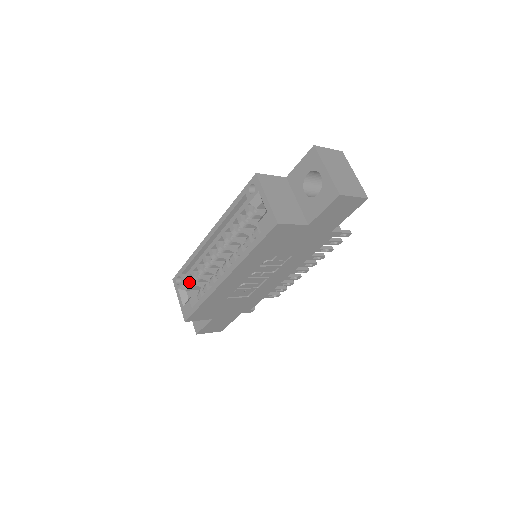
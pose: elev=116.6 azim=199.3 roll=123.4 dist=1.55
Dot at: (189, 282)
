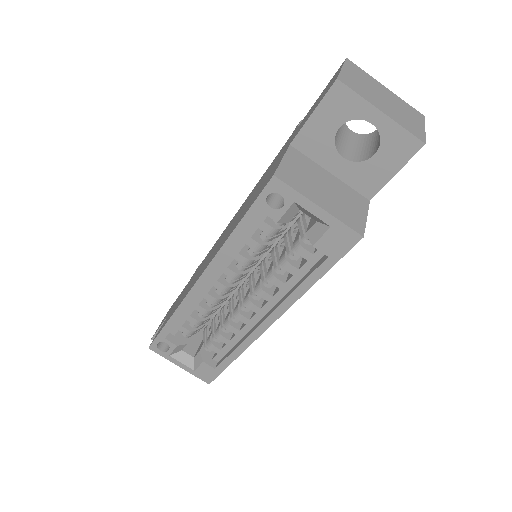
Dot at: (181, 340)
